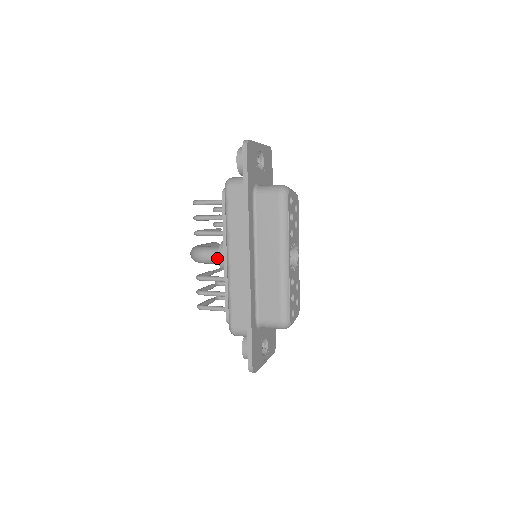
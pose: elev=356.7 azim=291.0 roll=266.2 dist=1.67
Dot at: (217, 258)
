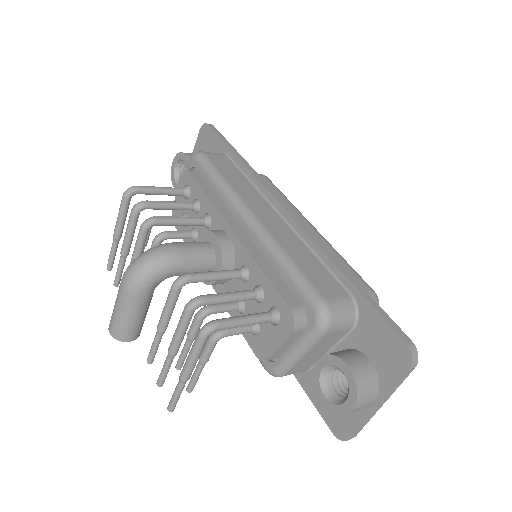
Dot at: (207, 247)
